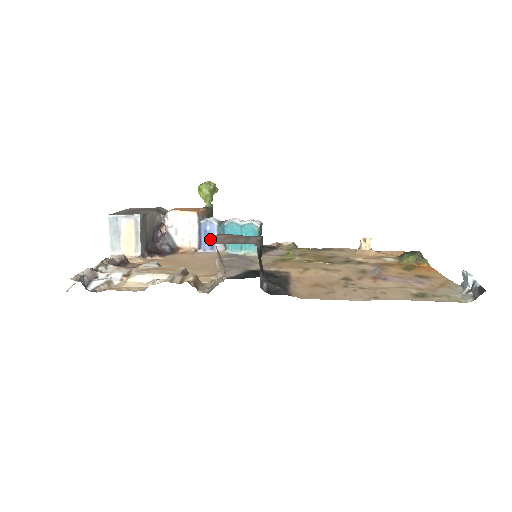
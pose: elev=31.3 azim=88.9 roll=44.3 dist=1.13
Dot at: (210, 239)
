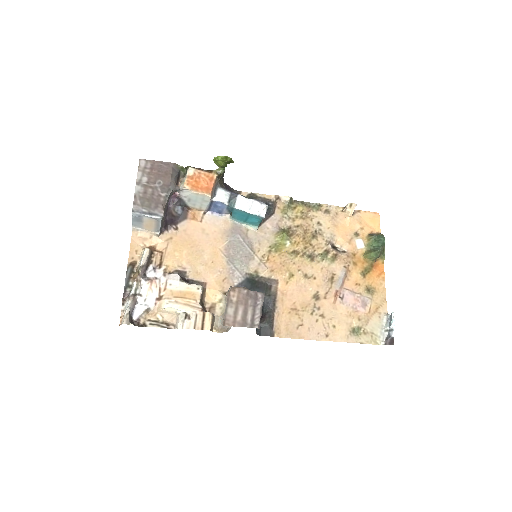
Dot at: (227, 307)
